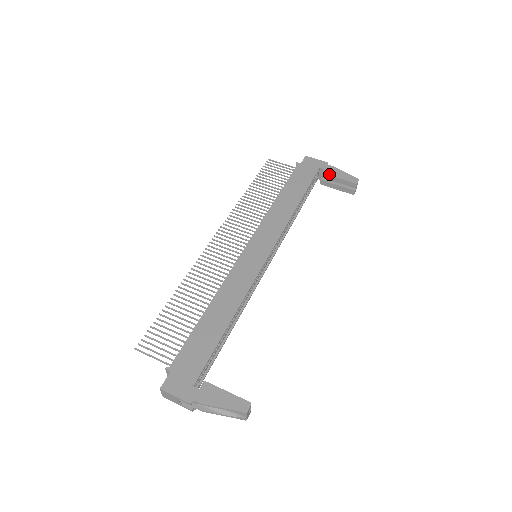
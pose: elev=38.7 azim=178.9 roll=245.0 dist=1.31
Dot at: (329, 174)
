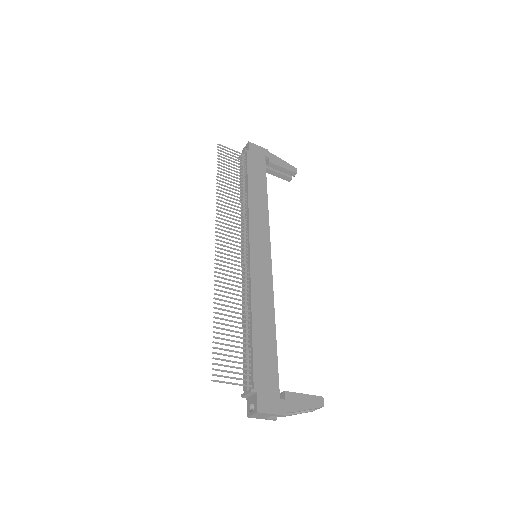
Dot at: (275, 163)
